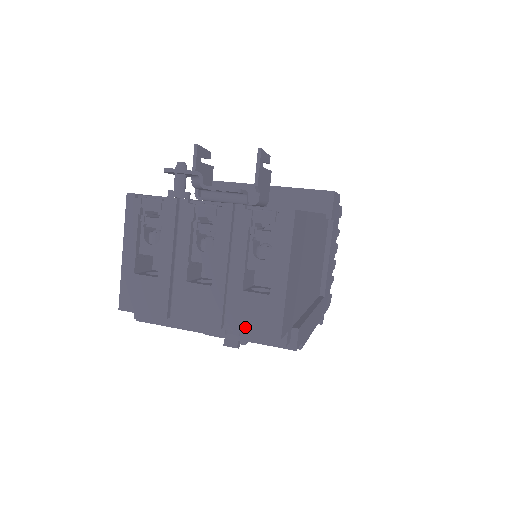
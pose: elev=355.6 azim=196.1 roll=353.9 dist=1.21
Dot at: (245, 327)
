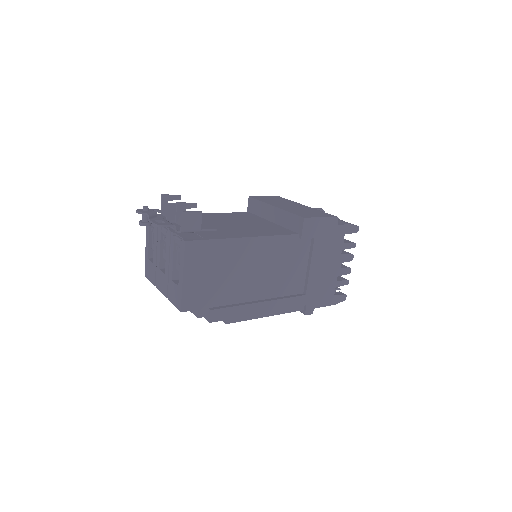
Dot at: (172, 301)
